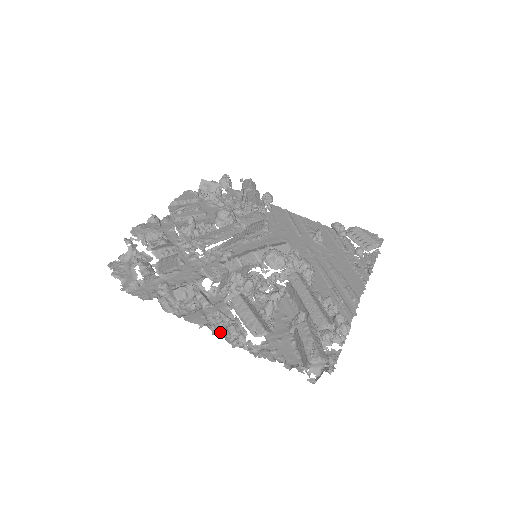
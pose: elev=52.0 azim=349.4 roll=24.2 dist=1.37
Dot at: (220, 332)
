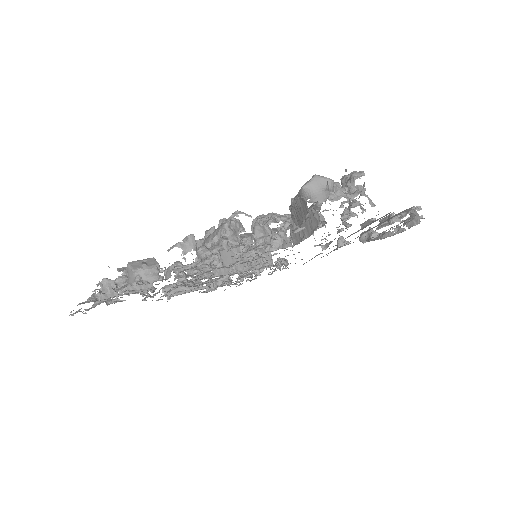
Dot at: occluded
